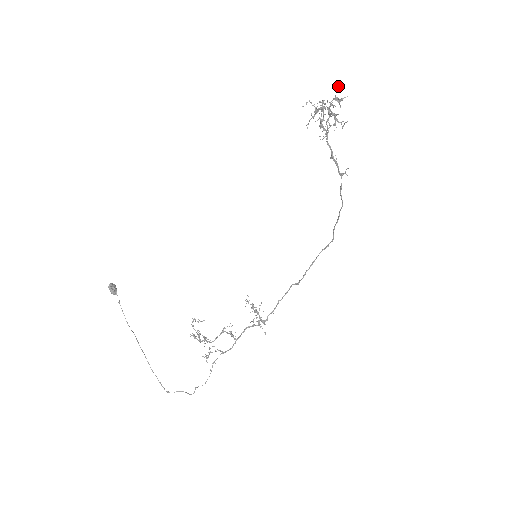
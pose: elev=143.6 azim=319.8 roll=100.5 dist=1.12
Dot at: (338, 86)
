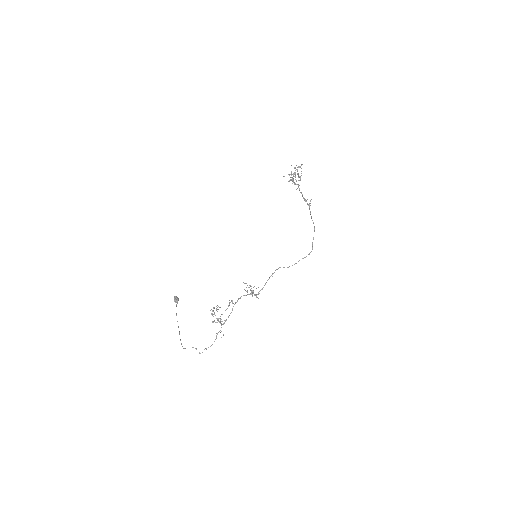
Dot at: occluded
